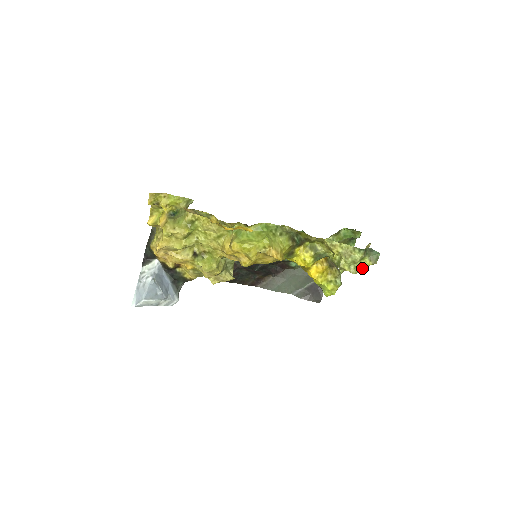
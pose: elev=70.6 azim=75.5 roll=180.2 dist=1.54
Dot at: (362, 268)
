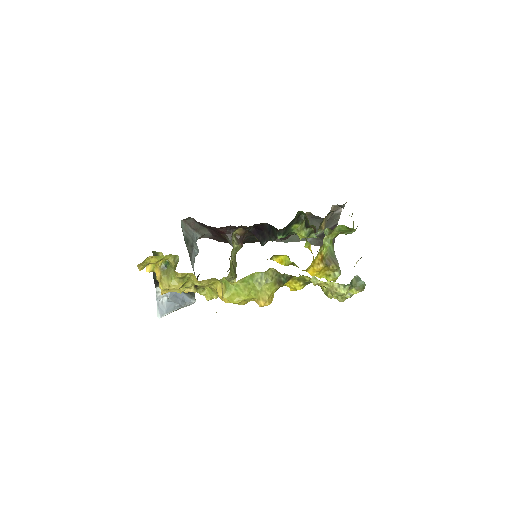
Dot at: (349, 297)
